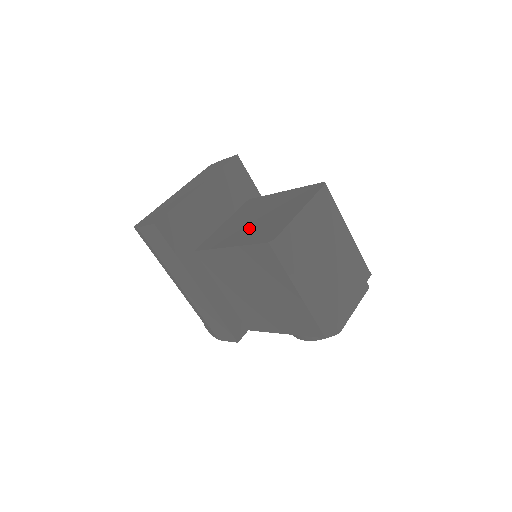
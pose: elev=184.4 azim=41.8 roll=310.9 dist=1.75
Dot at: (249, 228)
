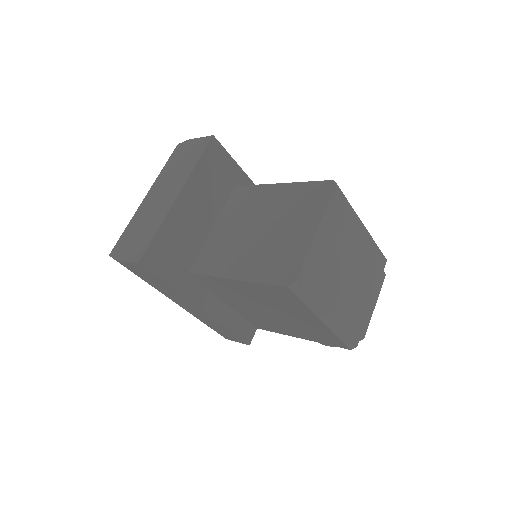
Dot at: (252, 249)
